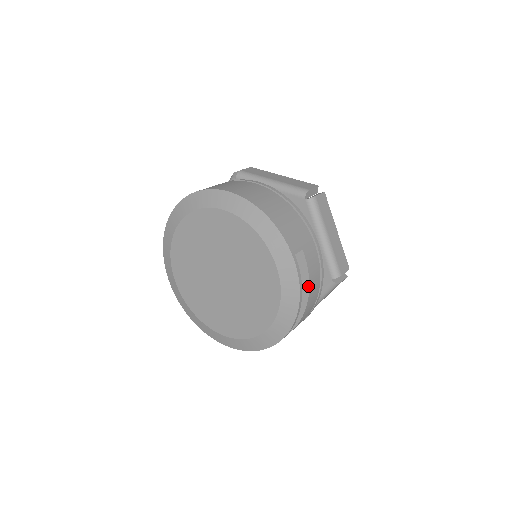
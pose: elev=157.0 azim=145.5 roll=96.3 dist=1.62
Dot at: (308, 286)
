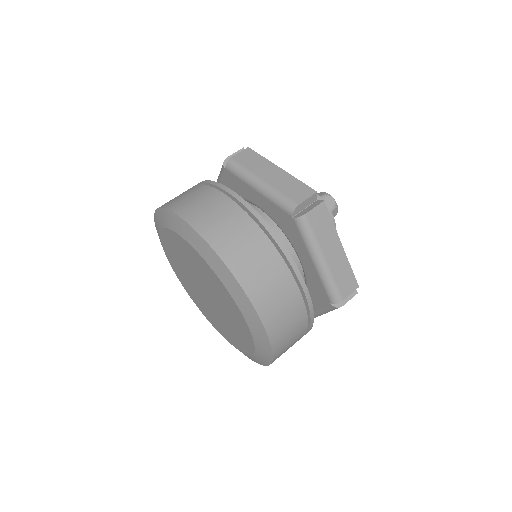
Dot at: occluded
